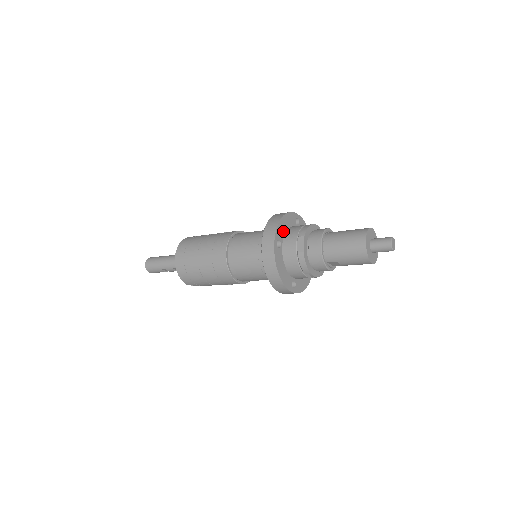
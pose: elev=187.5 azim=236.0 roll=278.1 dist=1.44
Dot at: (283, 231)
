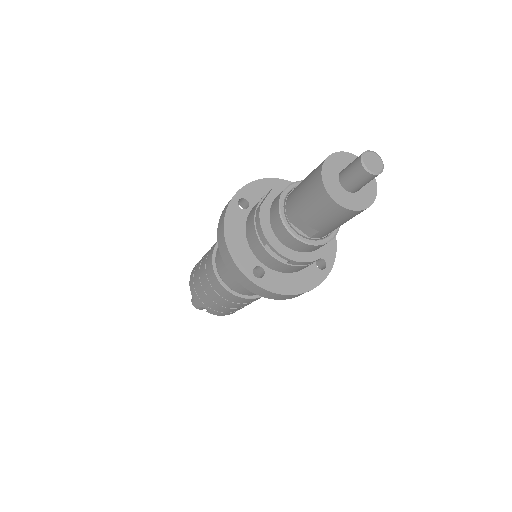
Dot at: (262, 195)
